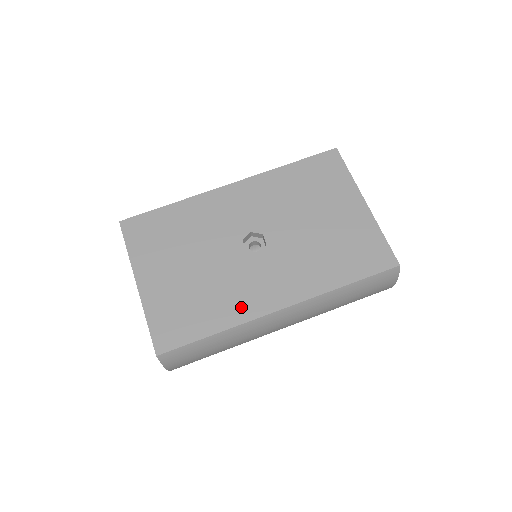
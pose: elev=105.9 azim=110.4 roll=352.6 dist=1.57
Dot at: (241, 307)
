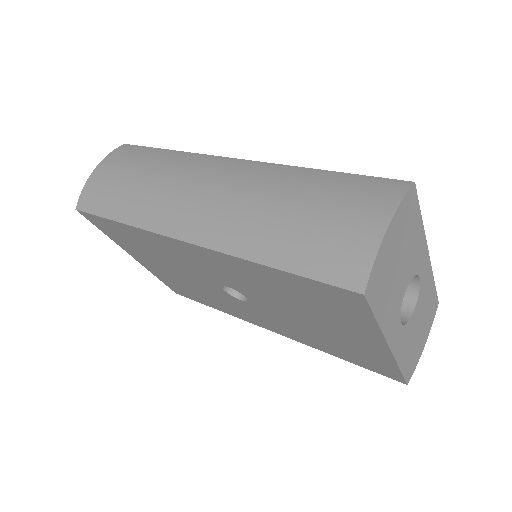
Dot at: occluded
